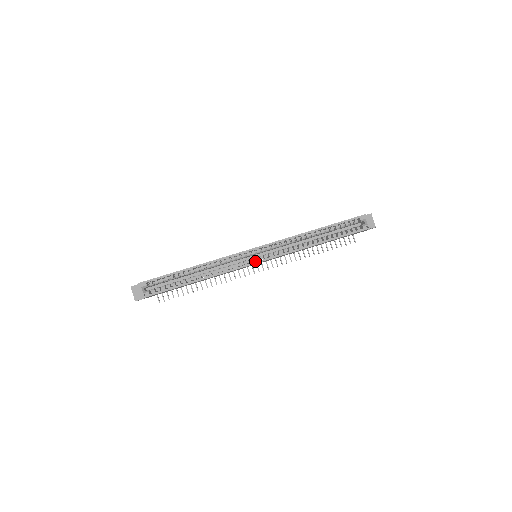
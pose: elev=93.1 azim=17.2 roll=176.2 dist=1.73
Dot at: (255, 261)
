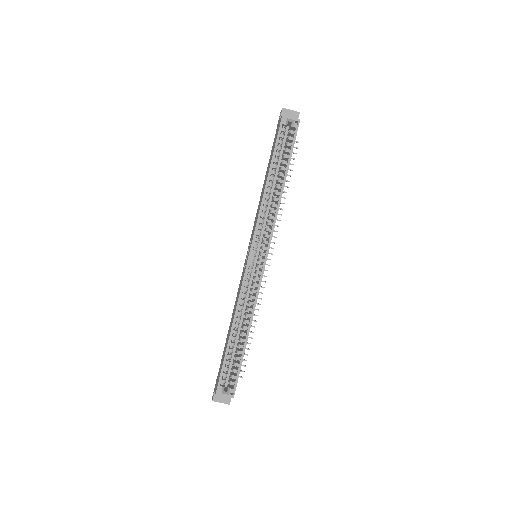
Dot at: (263, 262)
